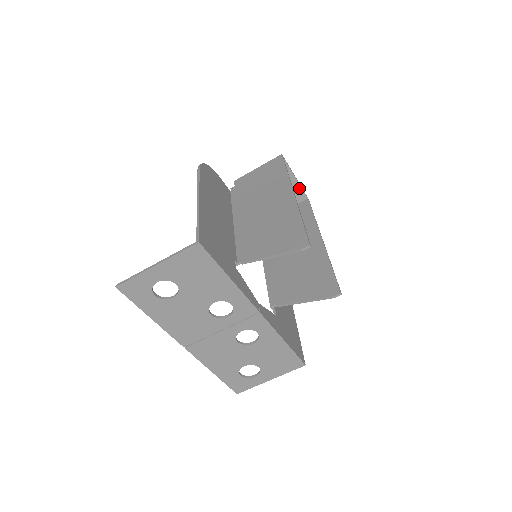
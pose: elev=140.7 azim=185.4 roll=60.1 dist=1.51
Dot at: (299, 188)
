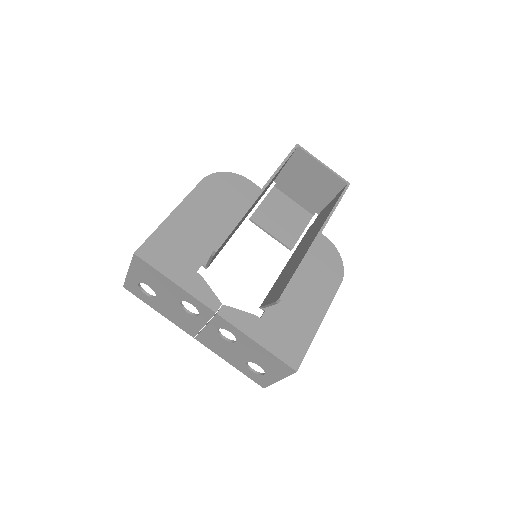
Dot at: (332, 174)
